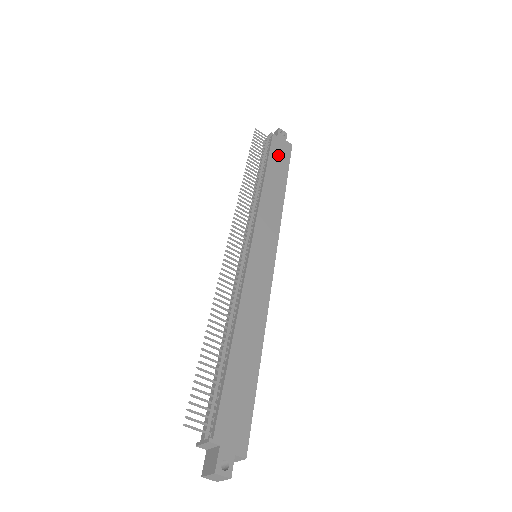
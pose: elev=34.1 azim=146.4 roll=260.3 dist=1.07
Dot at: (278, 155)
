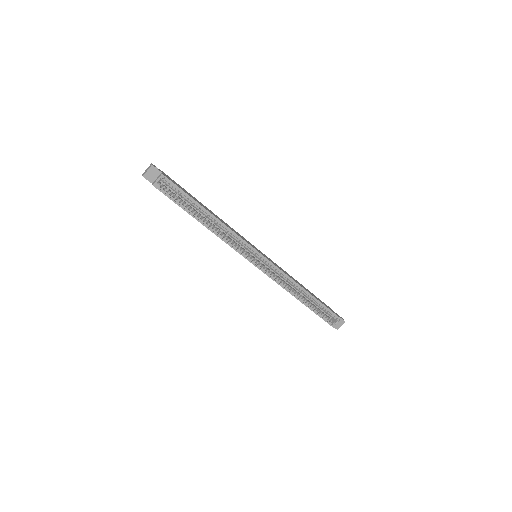
Dot at: (324, 304)
